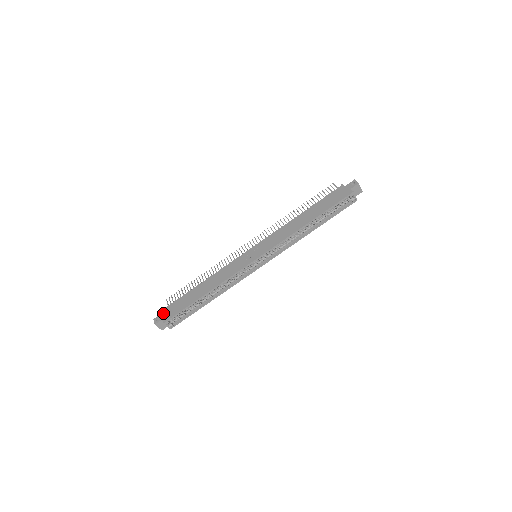
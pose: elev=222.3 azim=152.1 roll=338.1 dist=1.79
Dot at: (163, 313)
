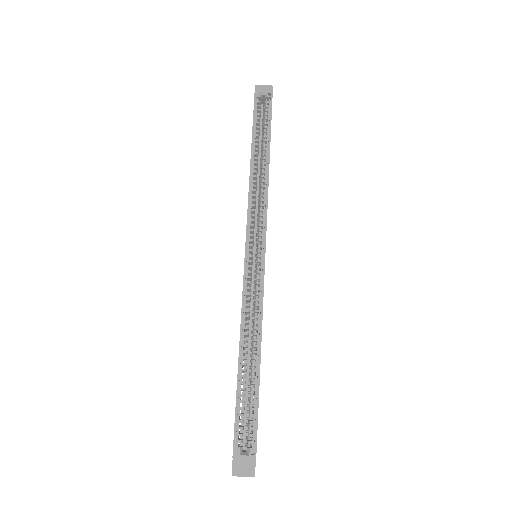
Dot at: occluded
